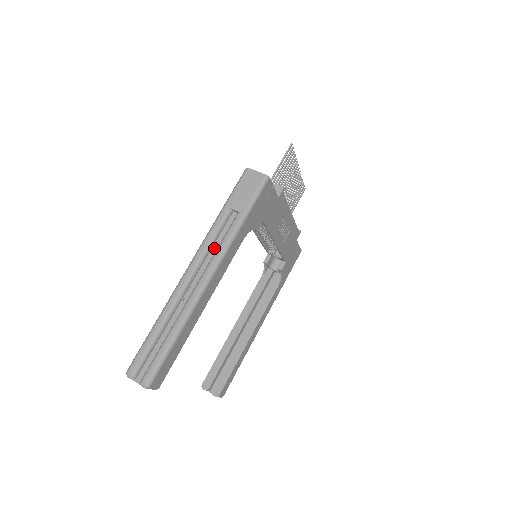
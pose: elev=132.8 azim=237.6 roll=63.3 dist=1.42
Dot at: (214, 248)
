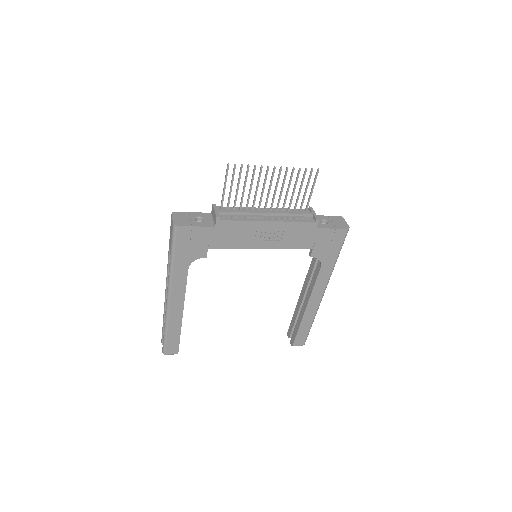
Dot at: occluded
